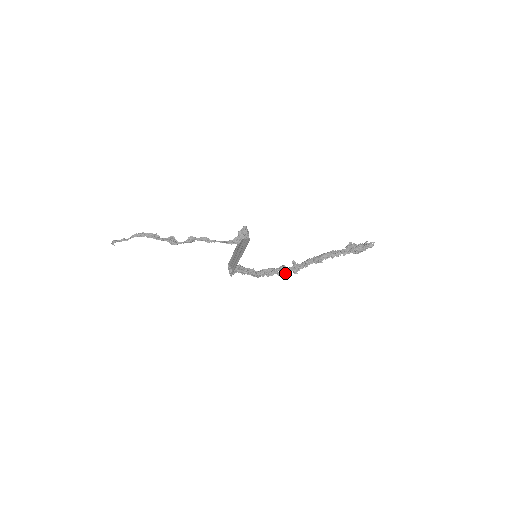
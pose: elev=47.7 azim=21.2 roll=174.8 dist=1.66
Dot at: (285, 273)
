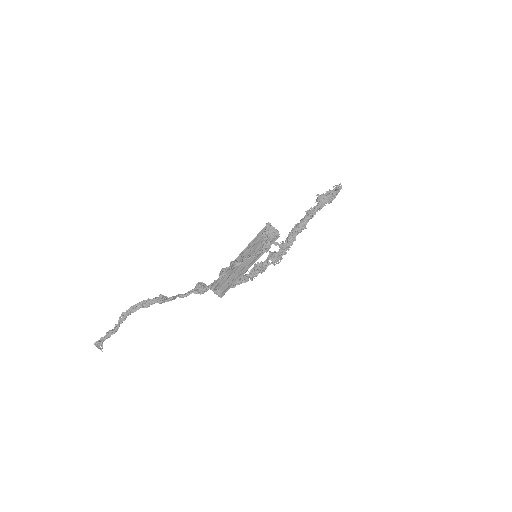
Dot at: (280, 258)
